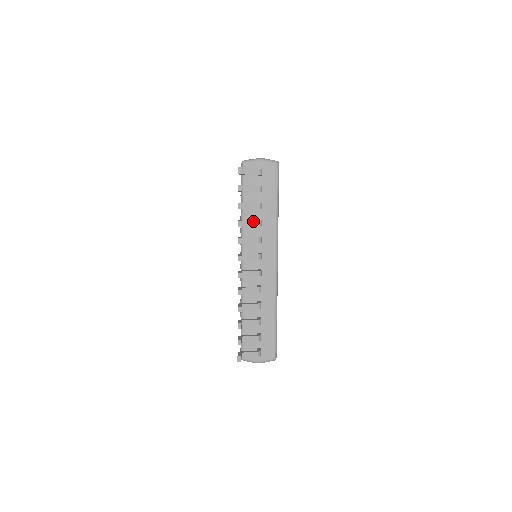
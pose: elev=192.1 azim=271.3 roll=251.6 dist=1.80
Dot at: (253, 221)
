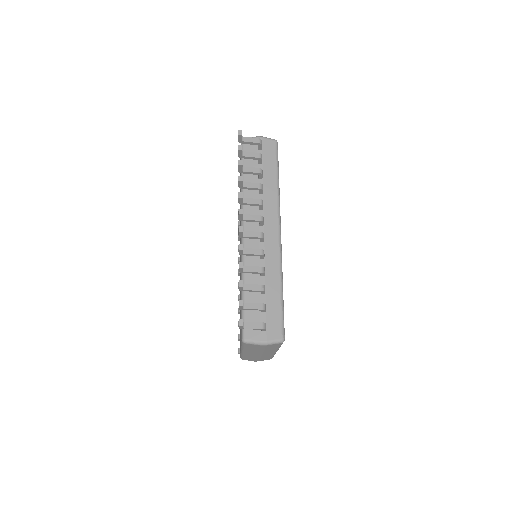
Dot at: (254, 183)
